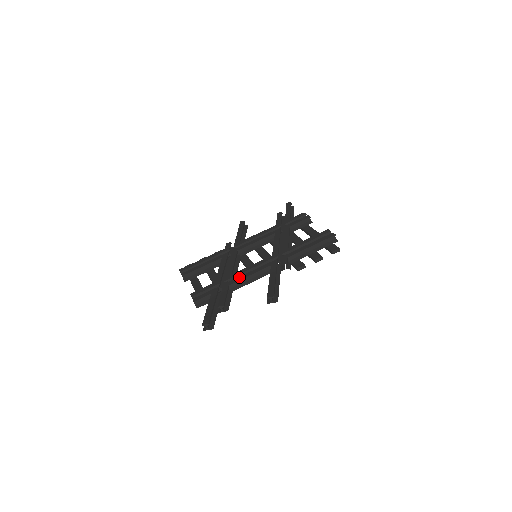
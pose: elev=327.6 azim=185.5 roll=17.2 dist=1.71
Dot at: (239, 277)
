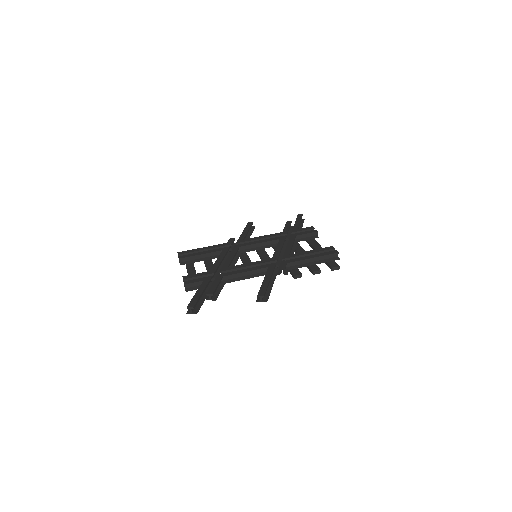
Dot at: (234, 271)
